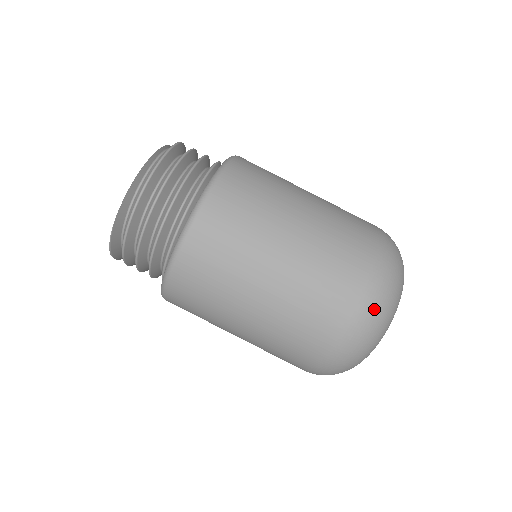
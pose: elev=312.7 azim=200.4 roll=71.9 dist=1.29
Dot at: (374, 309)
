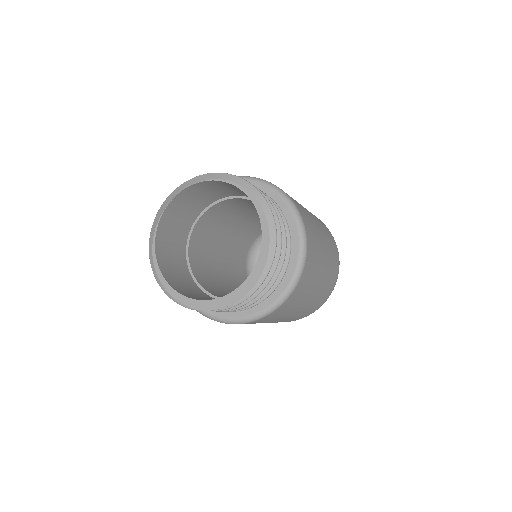
Dot at: occluded
